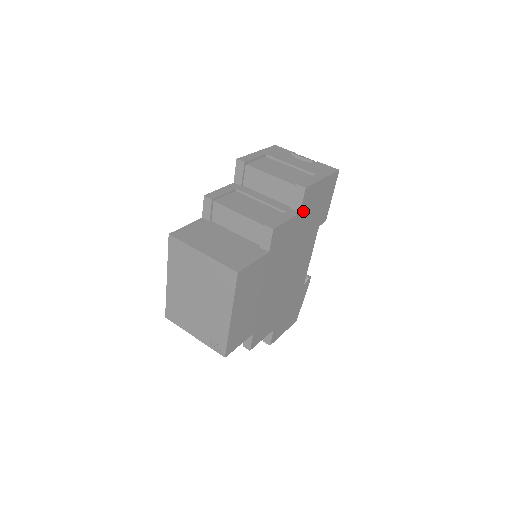
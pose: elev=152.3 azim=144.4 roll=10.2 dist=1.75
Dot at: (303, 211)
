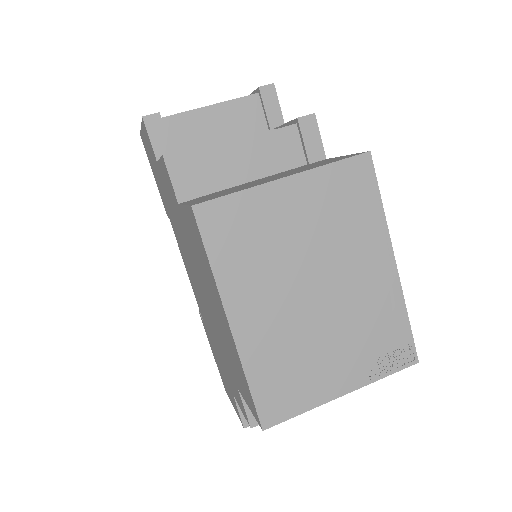
Dot at: occluded
